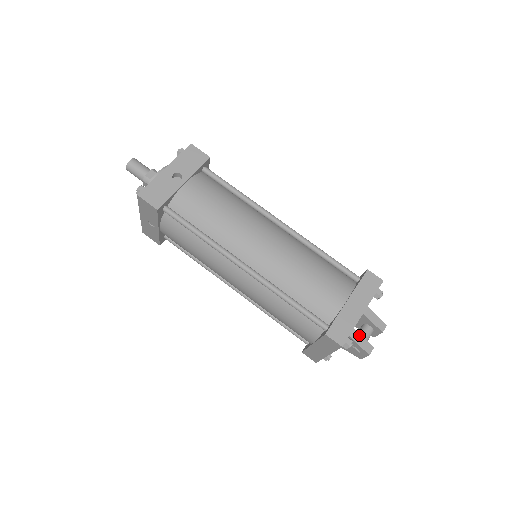
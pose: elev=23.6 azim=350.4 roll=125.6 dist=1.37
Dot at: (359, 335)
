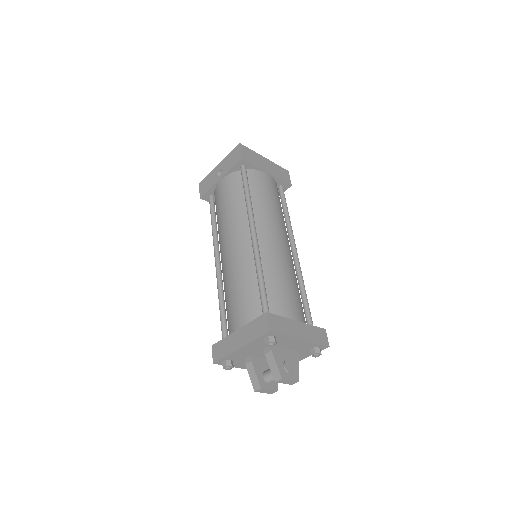
Dot at: (253, 368)
